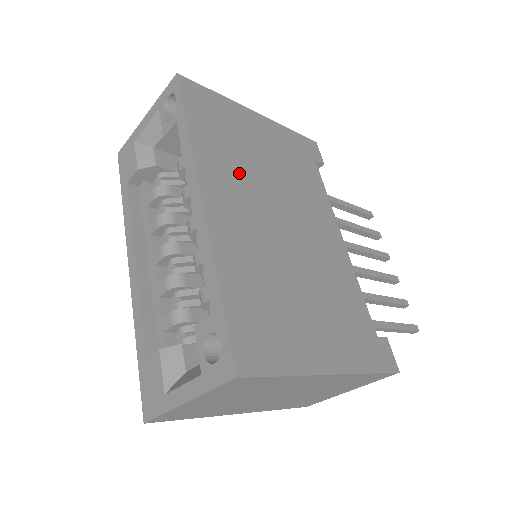
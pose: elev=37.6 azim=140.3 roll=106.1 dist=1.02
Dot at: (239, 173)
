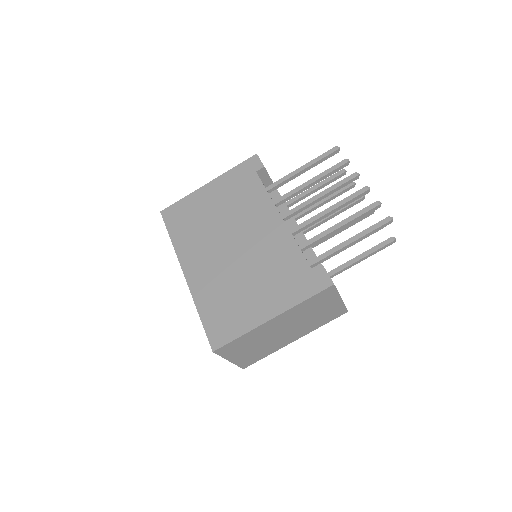
Dot at: (202, 240)
